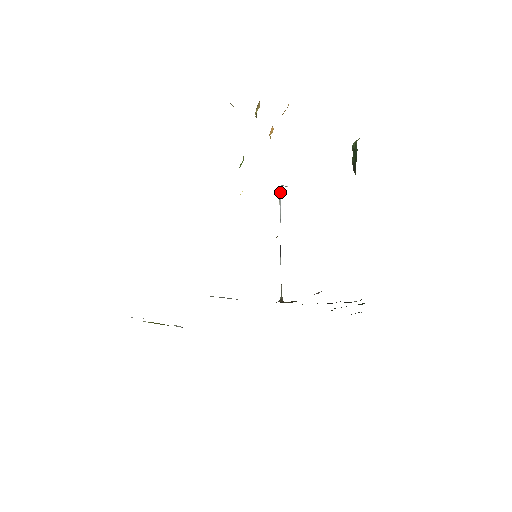
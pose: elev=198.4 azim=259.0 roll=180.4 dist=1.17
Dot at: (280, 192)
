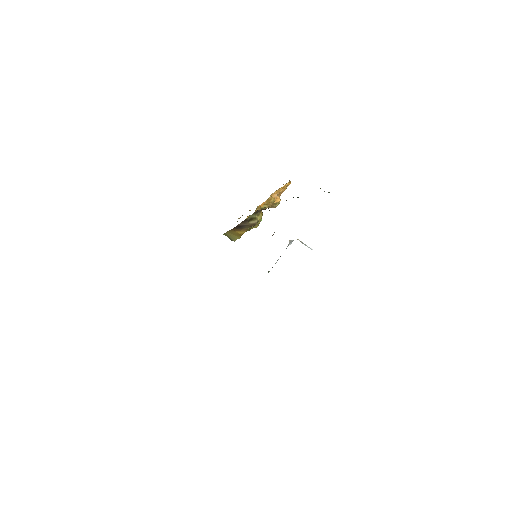
Dot at: occluded
